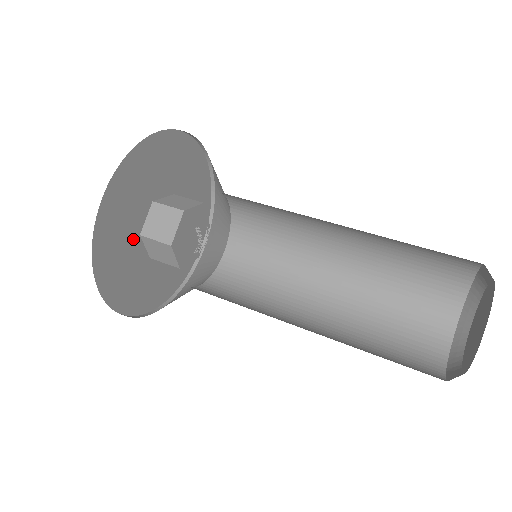
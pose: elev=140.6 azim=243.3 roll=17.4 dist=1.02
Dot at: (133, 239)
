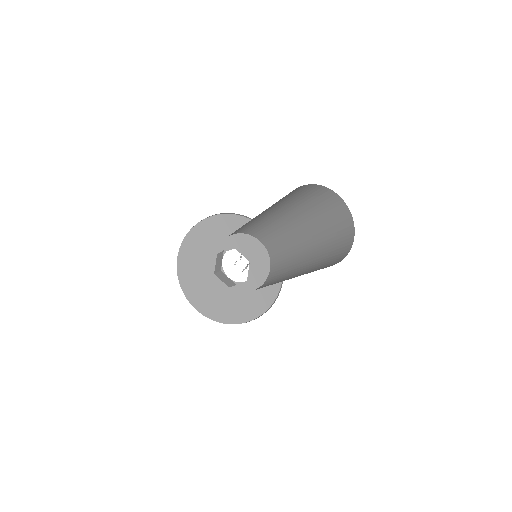
Dot at: (213, 251)
